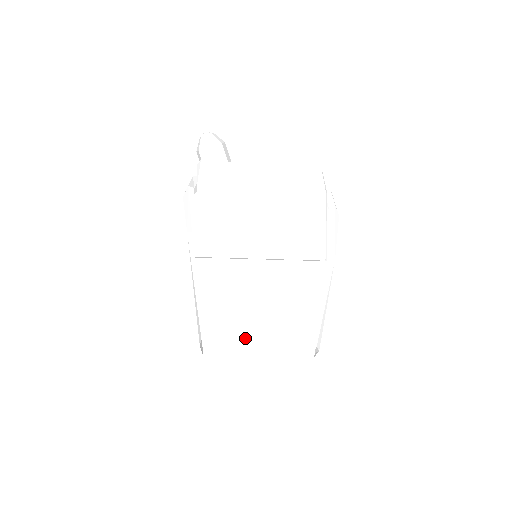
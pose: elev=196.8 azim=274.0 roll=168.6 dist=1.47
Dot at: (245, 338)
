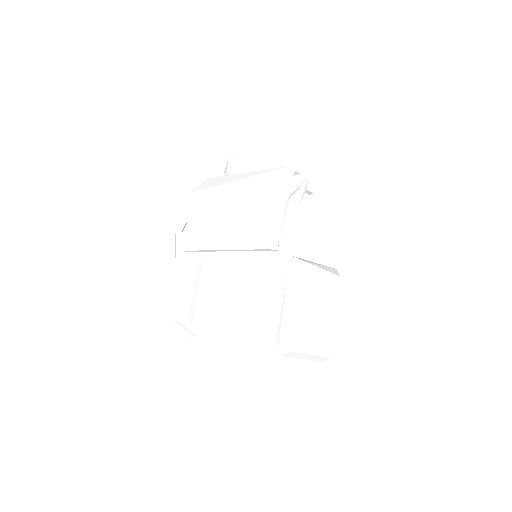
Dot at: (224, 324)
